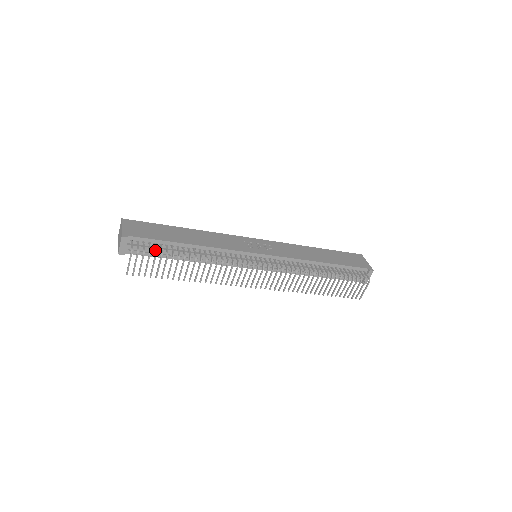
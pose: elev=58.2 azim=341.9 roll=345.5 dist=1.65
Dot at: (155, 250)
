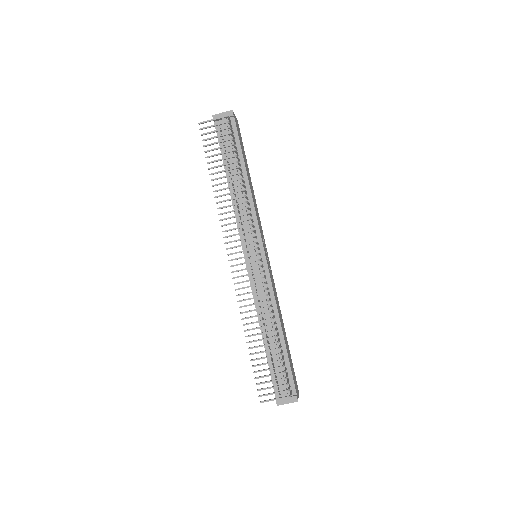
Dot at: occluded
